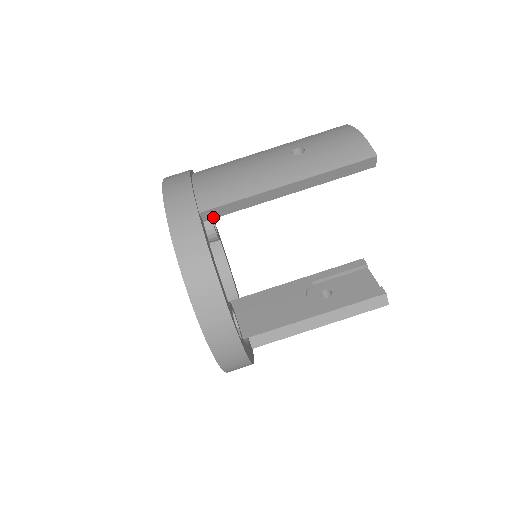
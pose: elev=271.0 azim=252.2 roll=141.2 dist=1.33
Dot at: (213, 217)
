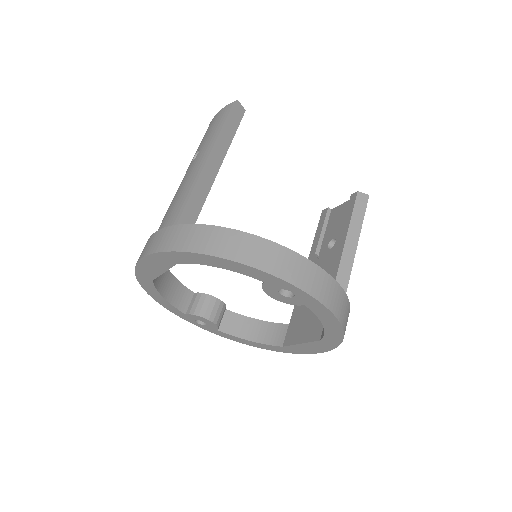
Dot at: occluded
